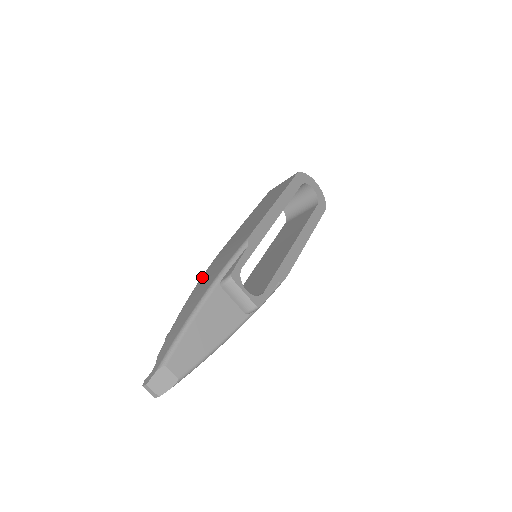
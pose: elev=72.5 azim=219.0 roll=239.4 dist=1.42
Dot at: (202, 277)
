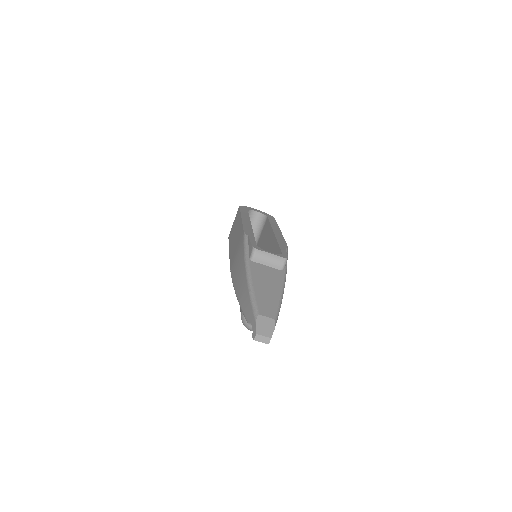
Dot at: (233, 279)
